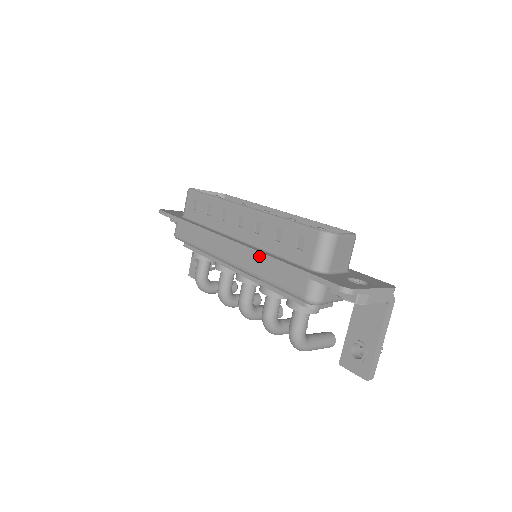
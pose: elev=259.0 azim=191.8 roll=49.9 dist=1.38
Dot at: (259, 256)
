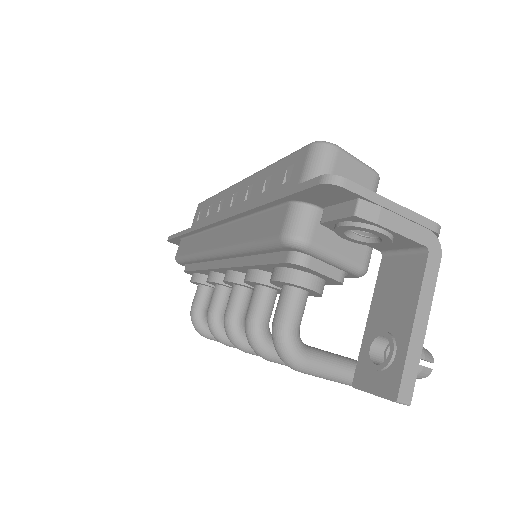
Dot at: (238, 213)
